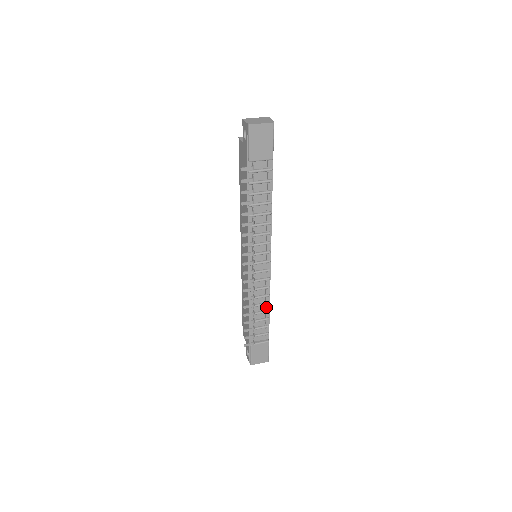
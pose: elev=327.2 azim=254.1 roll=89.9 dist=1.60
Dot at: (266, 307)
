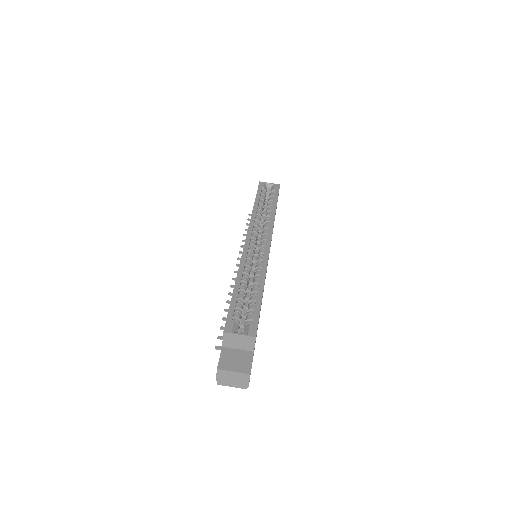
Dot at: occluded
